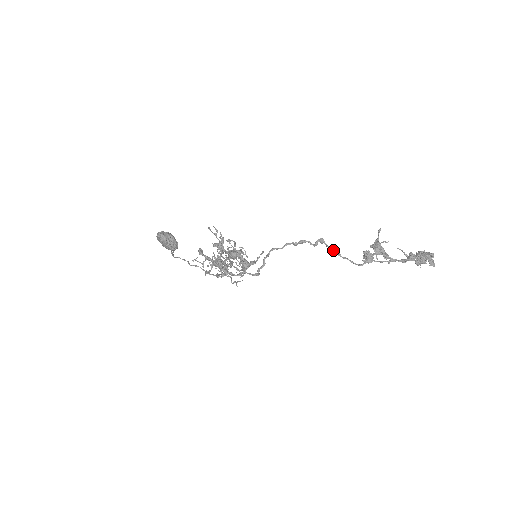
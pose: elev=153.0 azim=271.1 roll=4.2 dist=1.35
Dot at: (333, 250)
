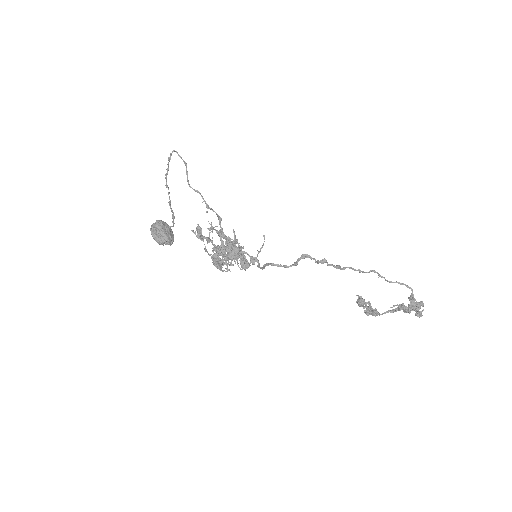
Dot at: (334, 267)
